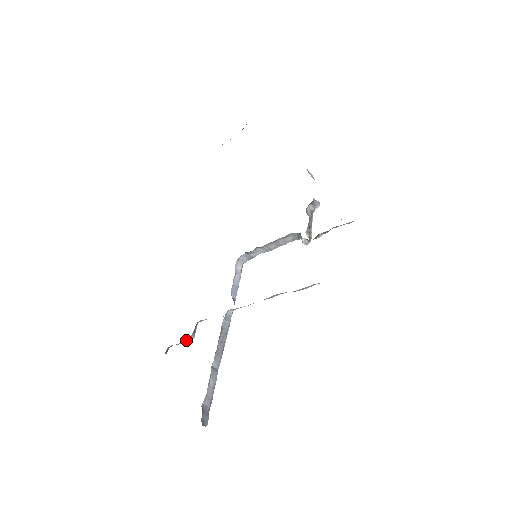
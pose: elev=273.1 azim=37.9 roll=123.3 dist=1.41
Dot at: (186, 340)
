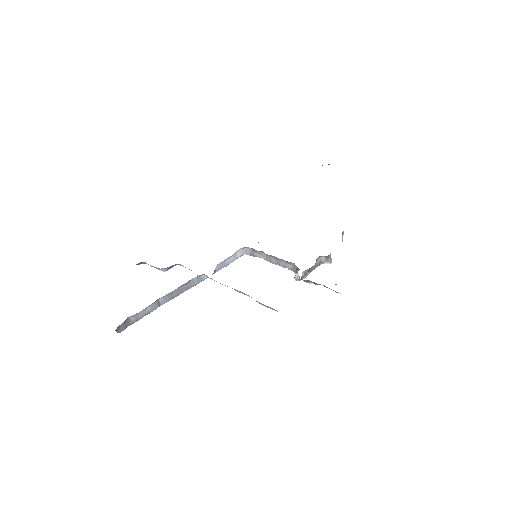
Dot at: (159, 268)
